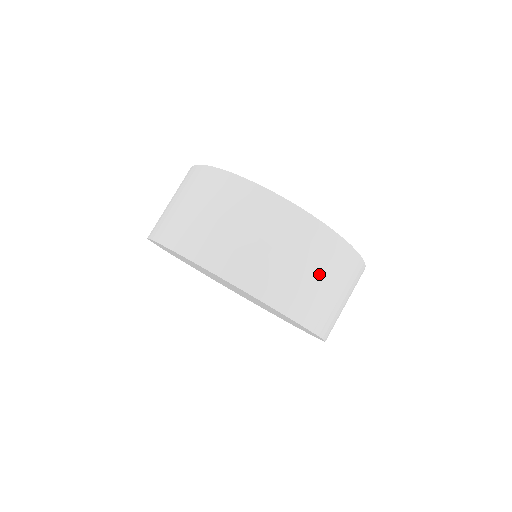
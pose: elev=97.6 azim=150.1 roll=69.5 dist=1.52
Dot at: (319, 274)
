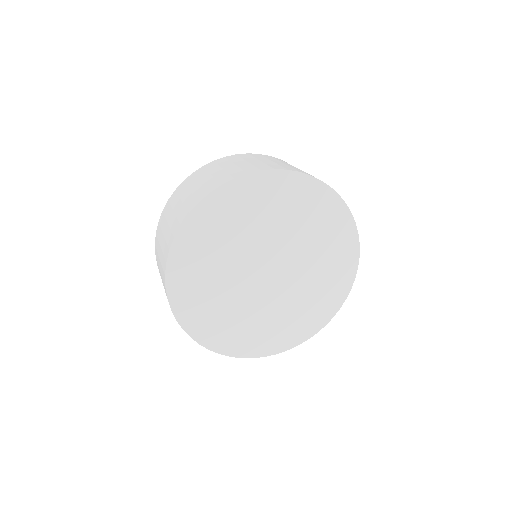
Dot at: occluded
